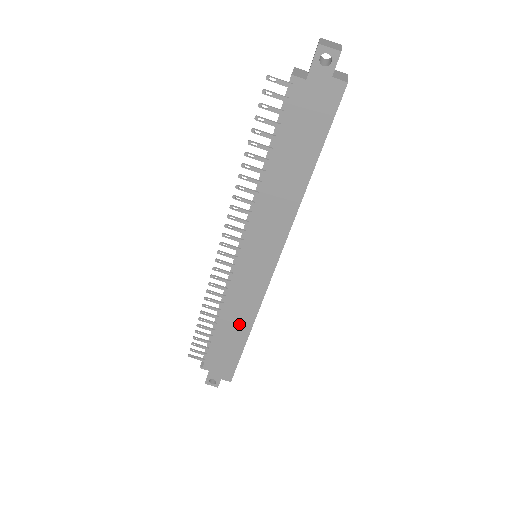
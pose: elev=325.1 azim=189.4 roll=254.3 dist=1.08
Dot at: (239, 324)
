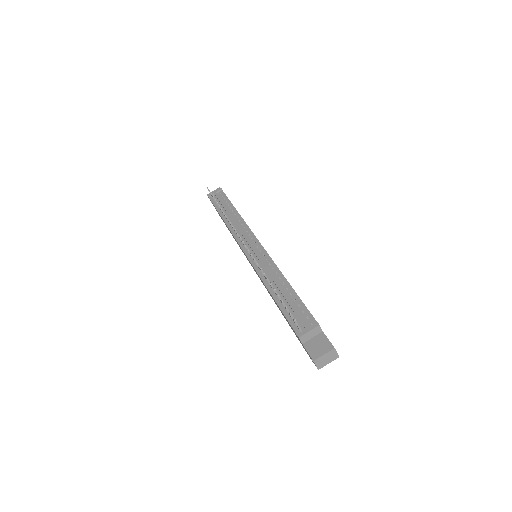
Dot at: occluded
